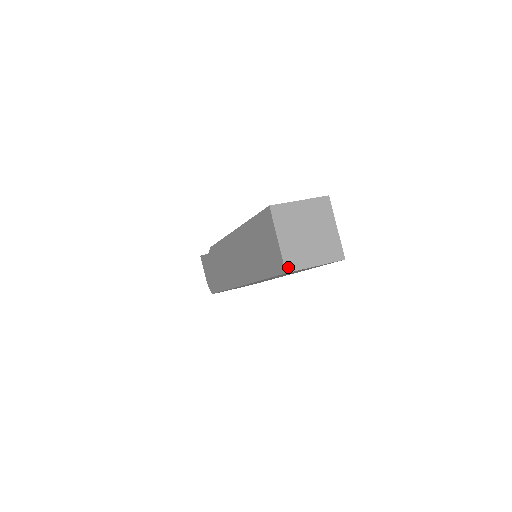
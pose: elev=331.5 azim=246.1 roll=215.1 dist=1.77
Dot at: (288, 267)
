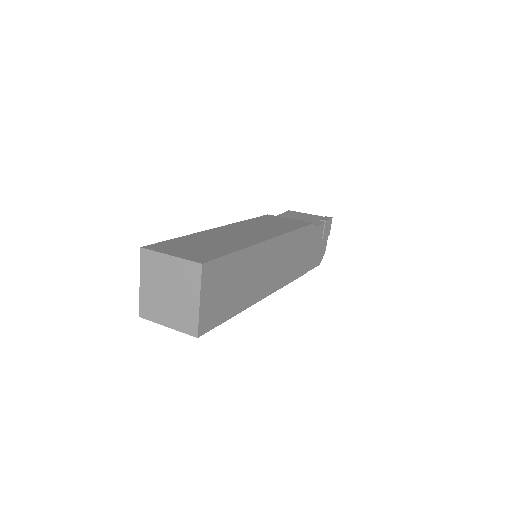
Dot at: (142, 313)
